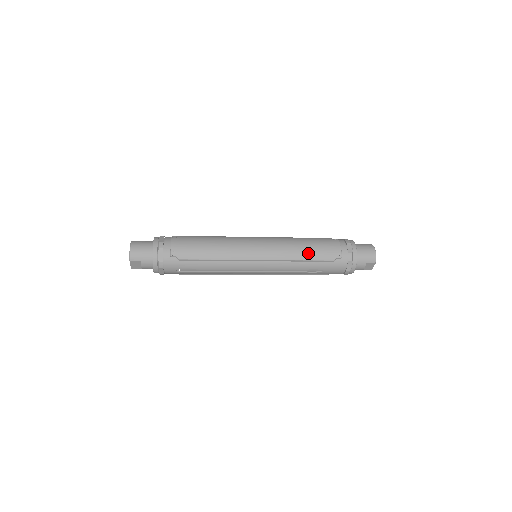
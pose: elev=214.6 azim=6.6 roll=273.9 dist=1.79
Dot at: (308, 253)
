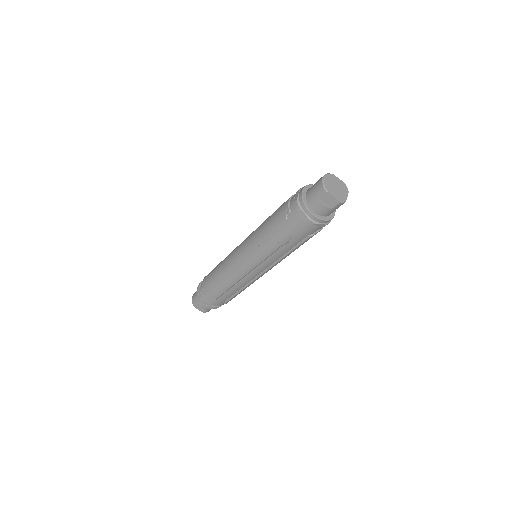
Dot at: (266, 227)
